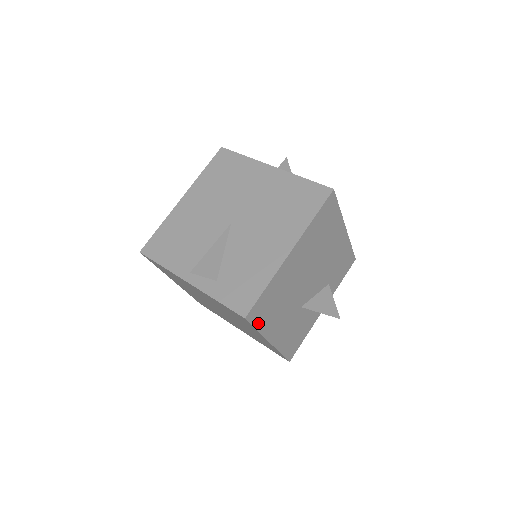
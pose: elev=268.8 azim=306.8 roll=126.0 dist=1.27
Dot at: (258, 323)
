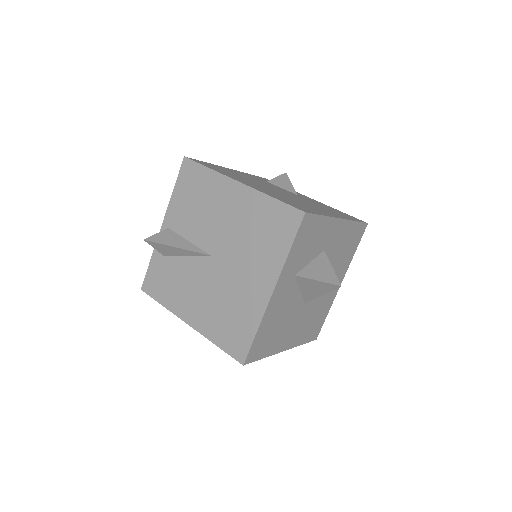
Dot at: occluded
